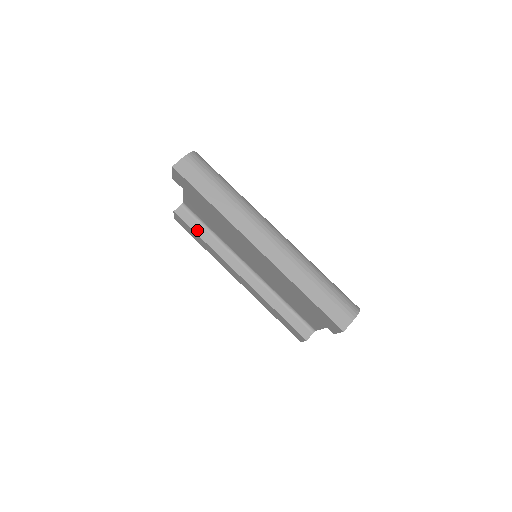
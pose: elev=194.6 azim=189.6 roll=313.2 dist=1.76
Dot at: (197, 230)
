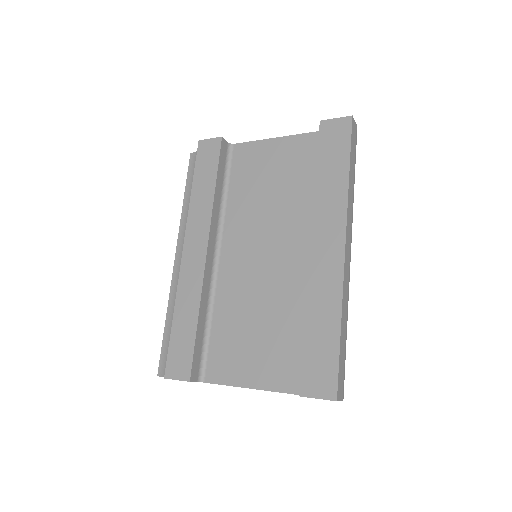
Dot at: (220, 174)
